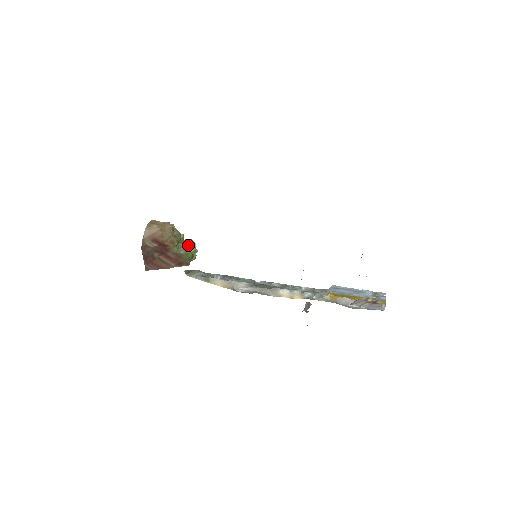
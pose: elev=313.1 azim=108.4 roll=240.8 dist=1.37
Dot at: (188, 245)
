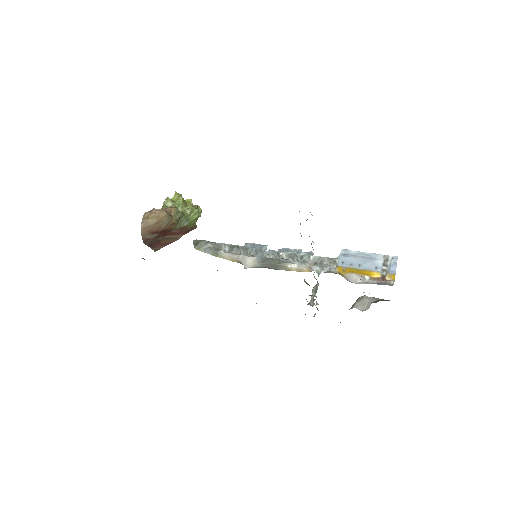
Dot at: (190, 214)
